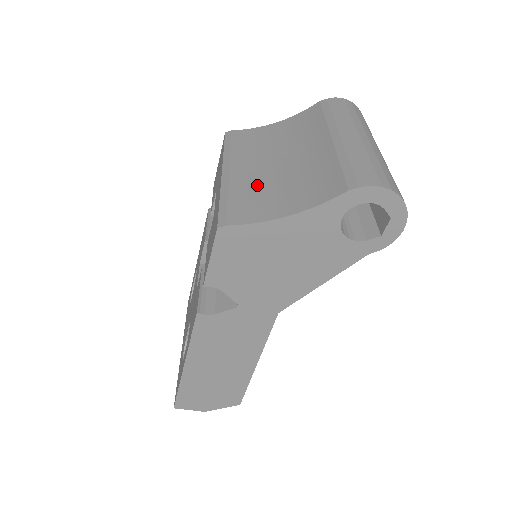
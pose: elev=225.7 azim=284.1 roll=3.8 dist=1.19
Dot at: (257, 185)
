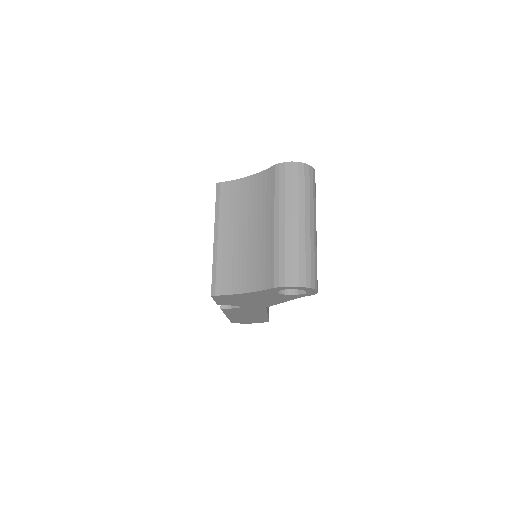
Dot at: (233, 256)
